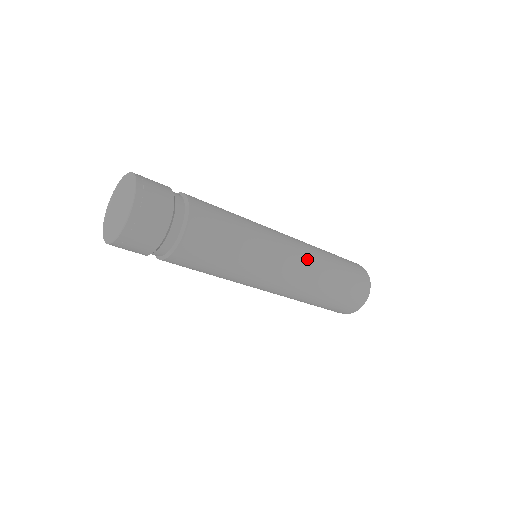
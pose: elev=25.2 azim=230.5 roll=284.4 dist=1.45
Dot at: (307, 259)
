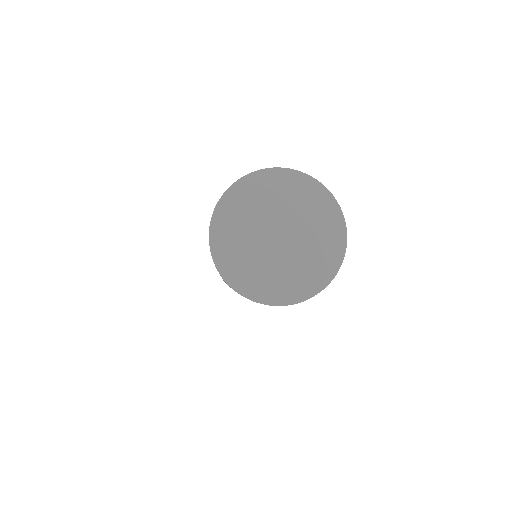
Dot at: occluded
